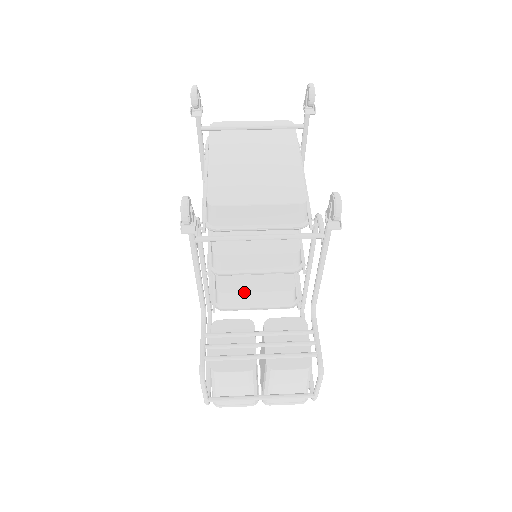
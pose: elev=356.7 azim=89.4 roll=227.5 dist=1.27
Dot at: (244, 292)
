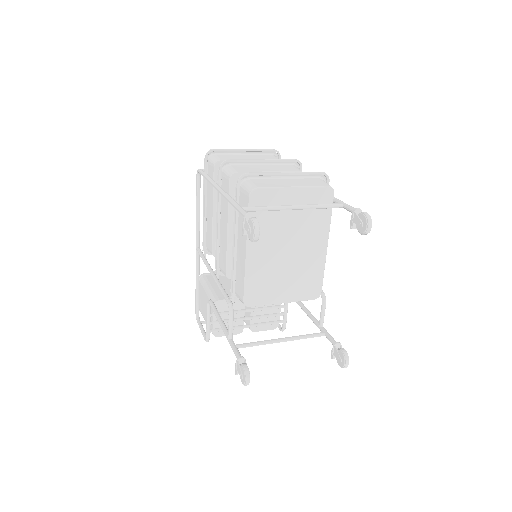
Dot at: occluded
